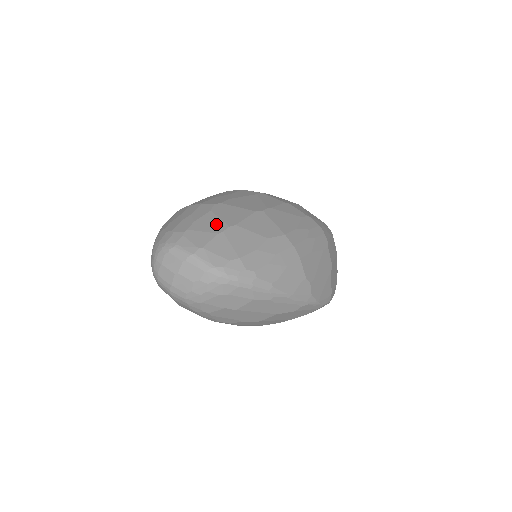
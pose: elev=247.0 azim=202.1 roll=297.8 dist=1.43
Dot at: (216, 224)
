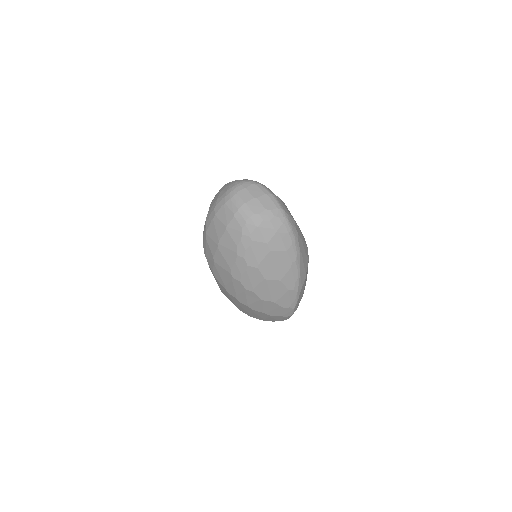
Dot at: occluded
